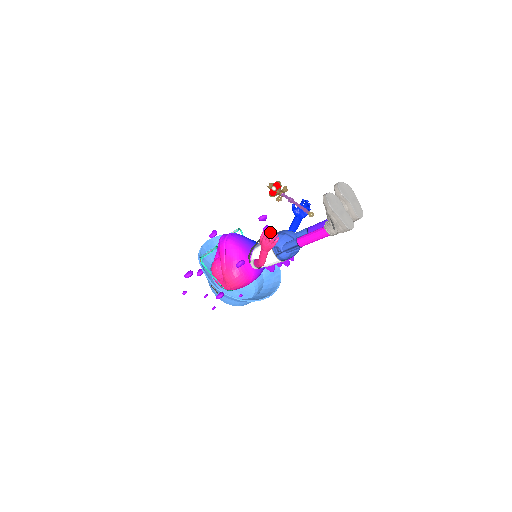
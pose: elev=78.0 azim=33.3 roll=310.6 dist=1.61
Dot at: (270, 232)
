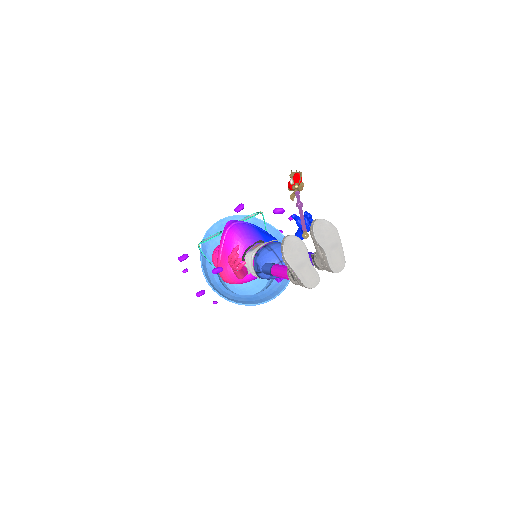
Dot at: (233, 255)
